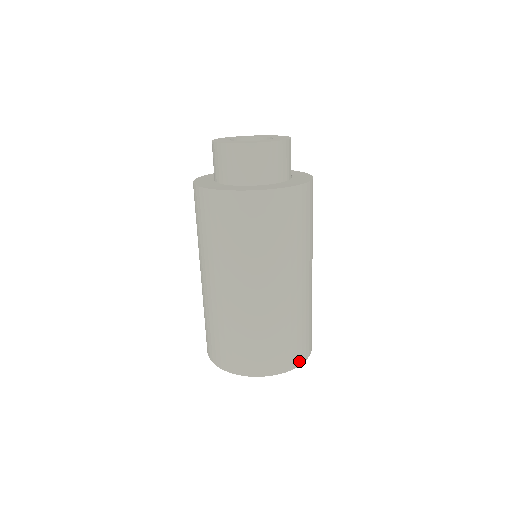
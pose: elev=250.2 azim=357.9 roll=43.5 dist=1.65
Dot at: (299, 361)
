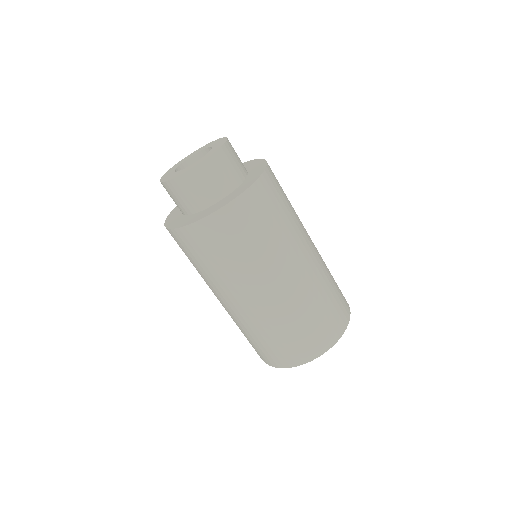
Dot at: (348, 312)
